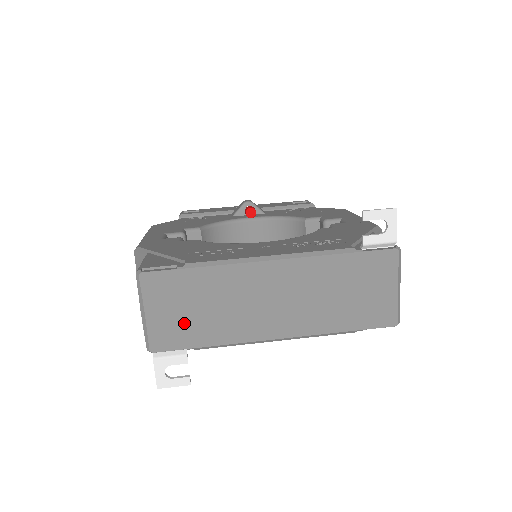
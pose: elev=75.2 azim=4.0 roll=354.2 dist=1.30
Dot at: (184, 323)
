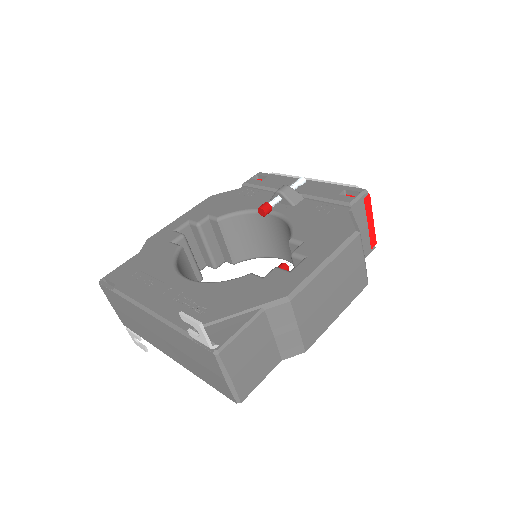
Dot at: (128, 320)
